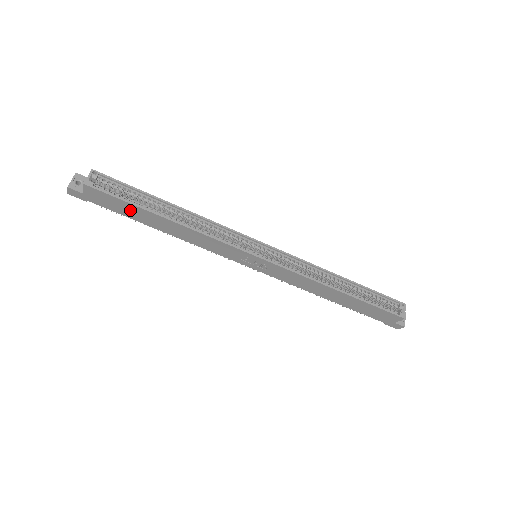
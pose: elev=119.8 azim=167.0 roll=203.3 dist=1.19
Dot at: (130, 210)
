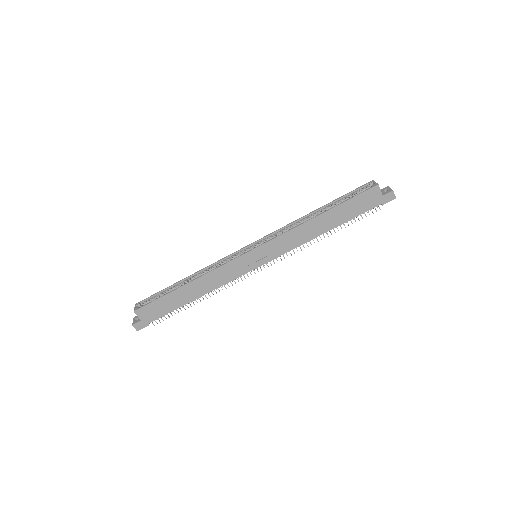
Dot at: (168, 303)
